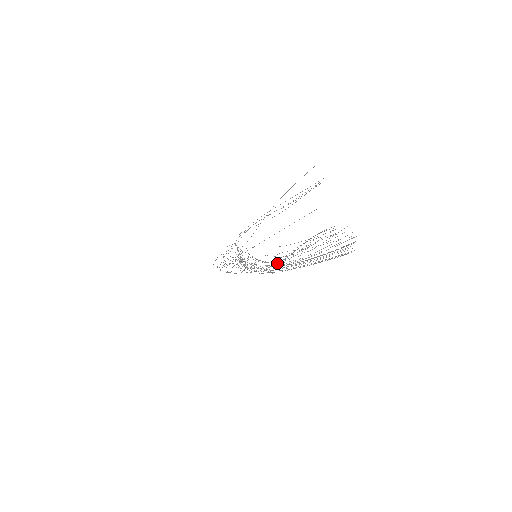
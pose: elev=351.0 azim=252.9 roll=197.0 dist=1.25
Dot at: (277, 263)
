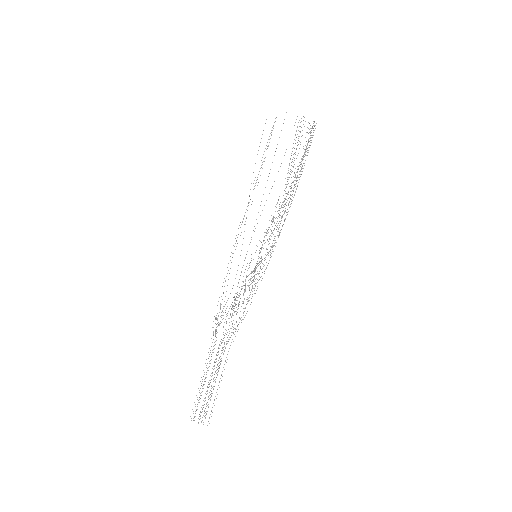
Dot at: (282, 204)
